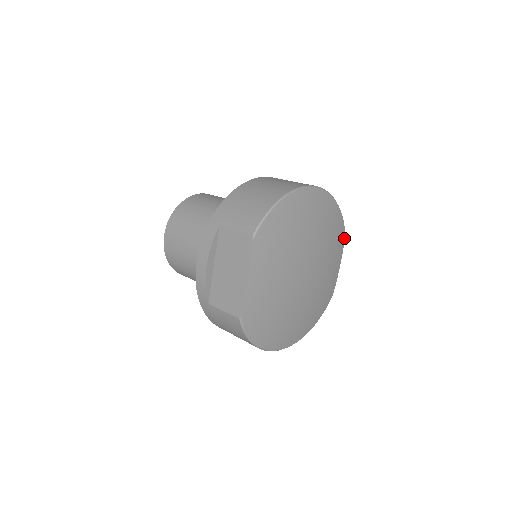
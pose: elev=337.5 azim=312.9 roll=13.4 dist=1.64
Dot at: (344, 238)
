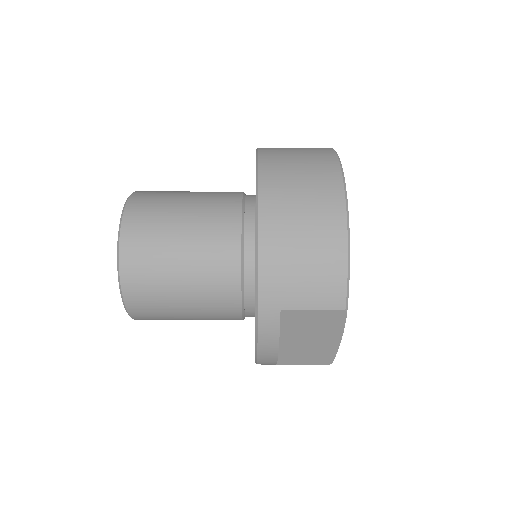
Dot at: occluded
